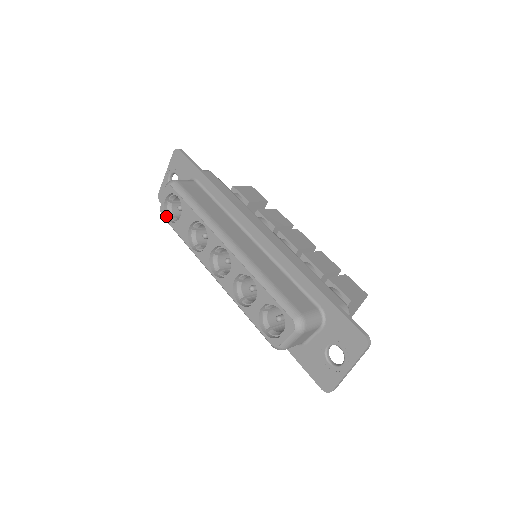
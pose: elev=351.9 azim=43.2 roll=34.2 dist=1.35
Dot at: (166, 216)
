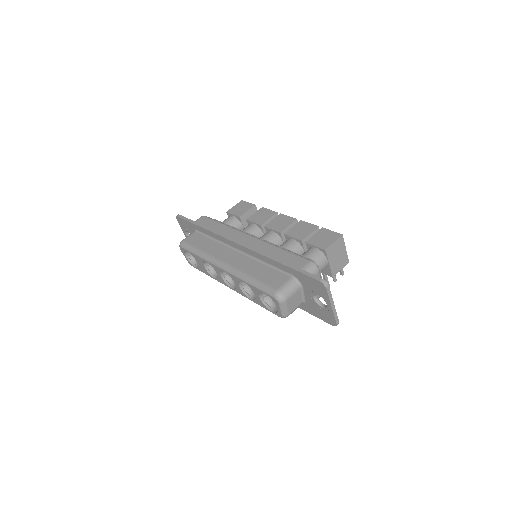
Dot at: (193, 265)
